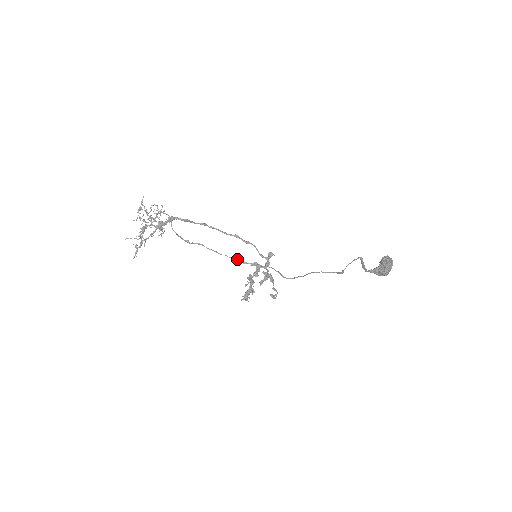
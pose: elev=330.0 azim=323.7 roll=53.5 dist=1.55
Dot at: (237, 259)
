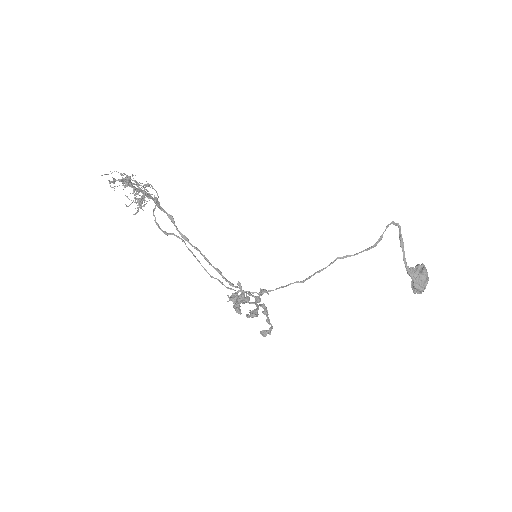
Dot at: (220, 281)
